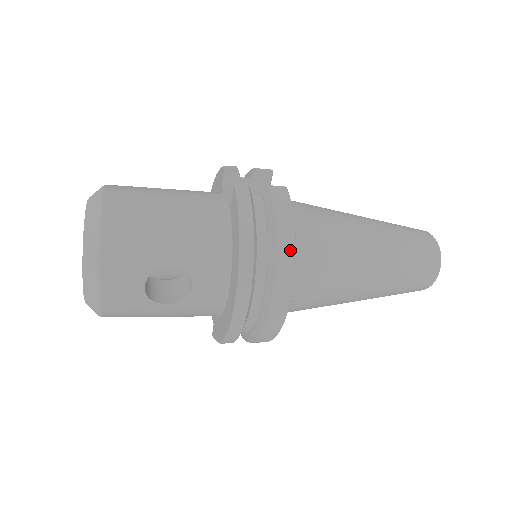
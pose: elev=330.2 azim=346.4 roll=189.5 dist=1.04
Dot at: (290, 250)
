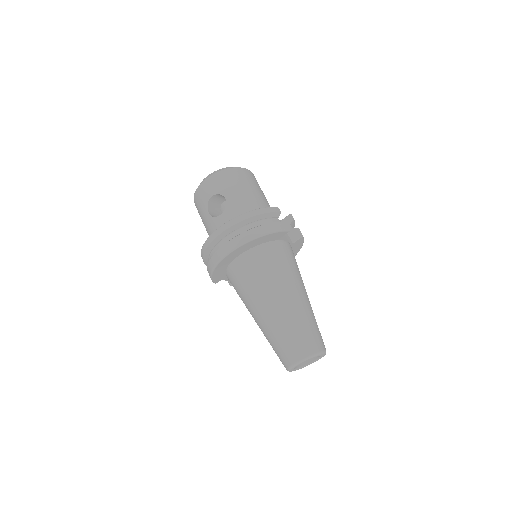
Dot at: (255, 235)
